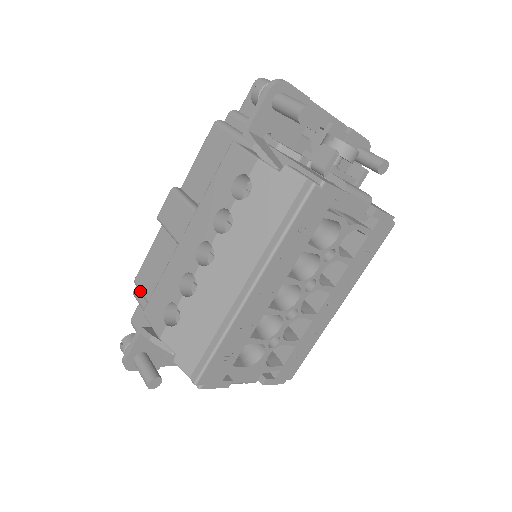
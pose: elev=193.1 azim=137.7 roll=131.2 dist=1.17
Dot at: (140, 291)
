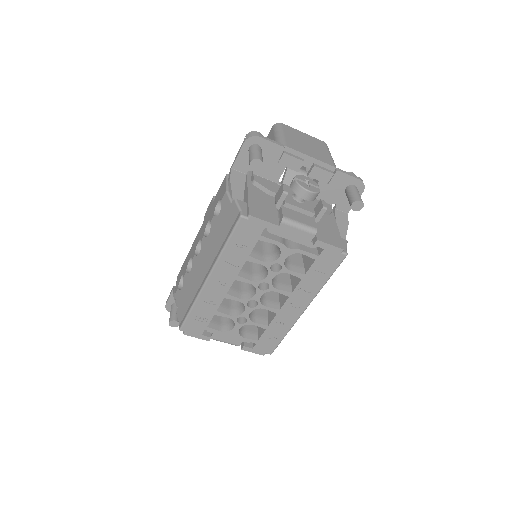
Dot at: occluded
